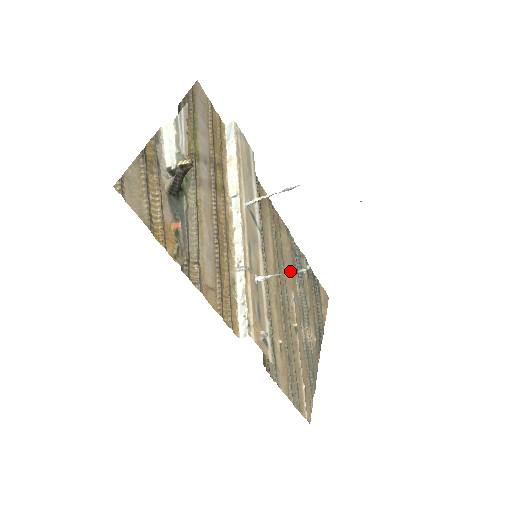
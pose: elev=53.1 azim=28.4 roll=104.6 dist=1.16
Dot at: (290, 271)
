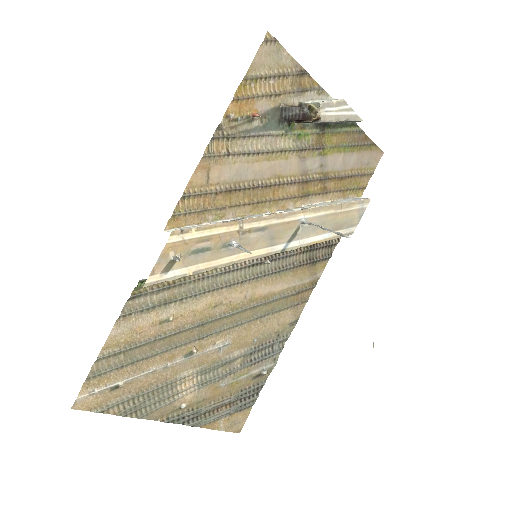
Dot at: (253, 334)
